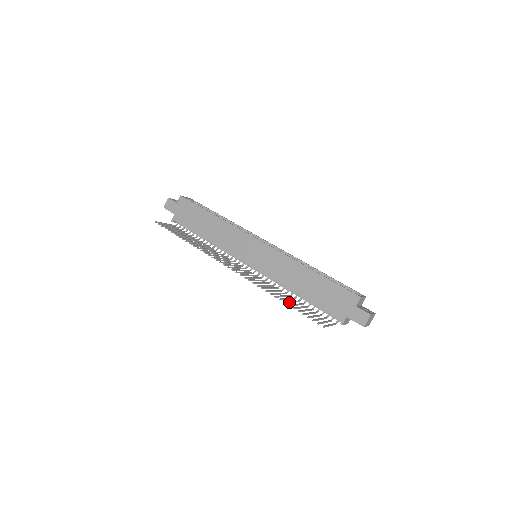
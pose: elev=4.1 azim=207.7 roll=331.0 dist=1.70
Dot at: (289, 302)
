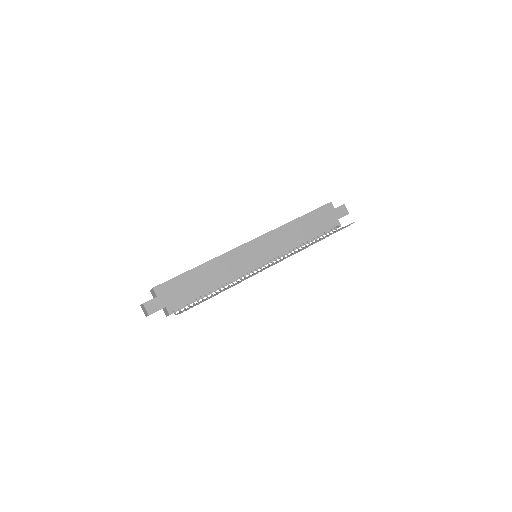
Dot at: occluded
